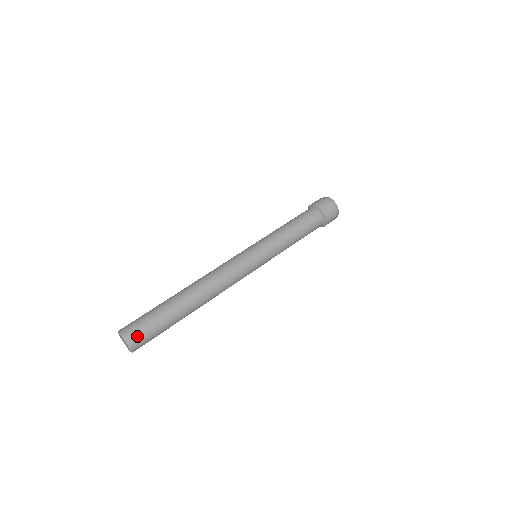
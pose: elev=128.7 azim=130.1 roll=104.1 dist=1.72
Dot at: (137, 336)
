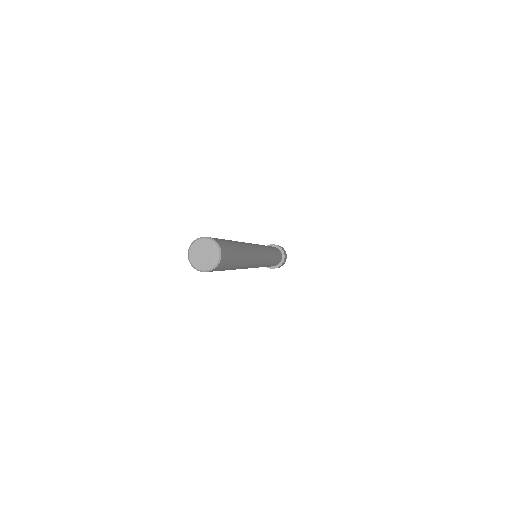
Dot at: (219, 241)
